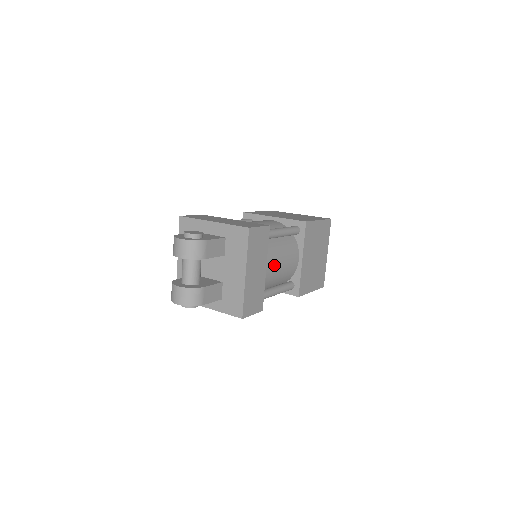
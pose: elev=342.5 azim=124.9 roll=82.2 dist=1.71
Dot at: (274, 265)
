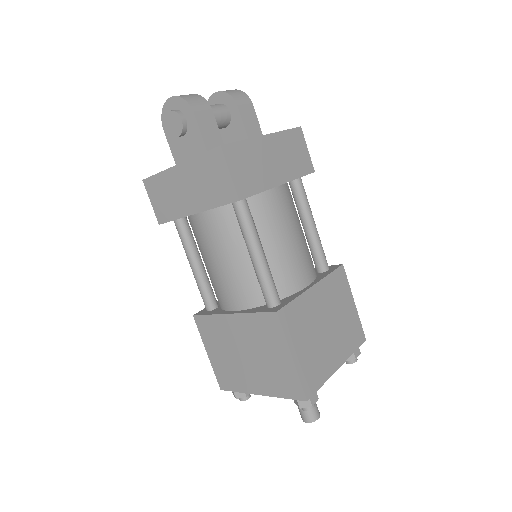
Dot at: (286, 217)
